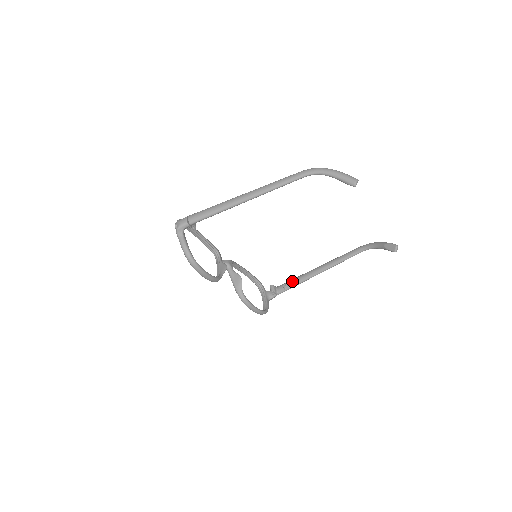
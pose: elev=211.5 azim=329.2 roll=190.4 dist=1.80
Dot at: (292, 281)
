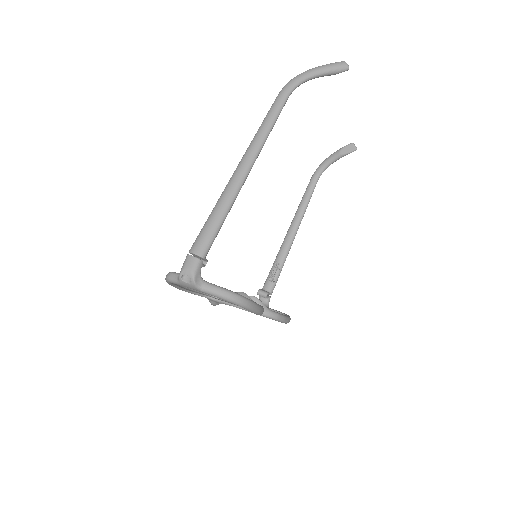
Dot at: (275, 267)
